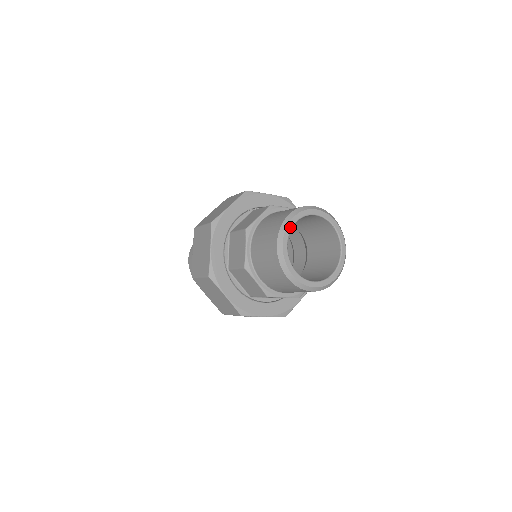
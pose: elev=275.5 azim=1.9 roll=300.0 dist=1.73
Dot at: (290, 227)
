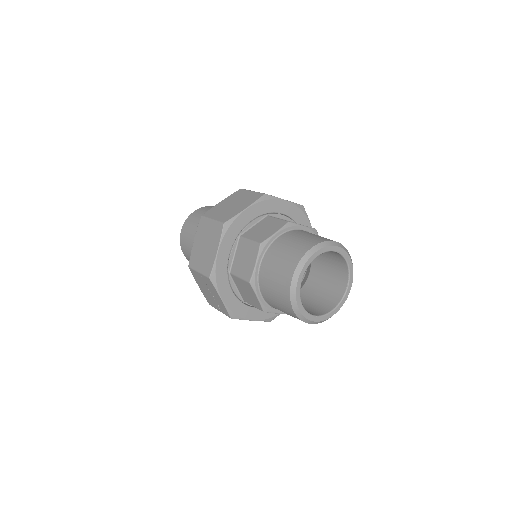
Dot at: (329, 249)
